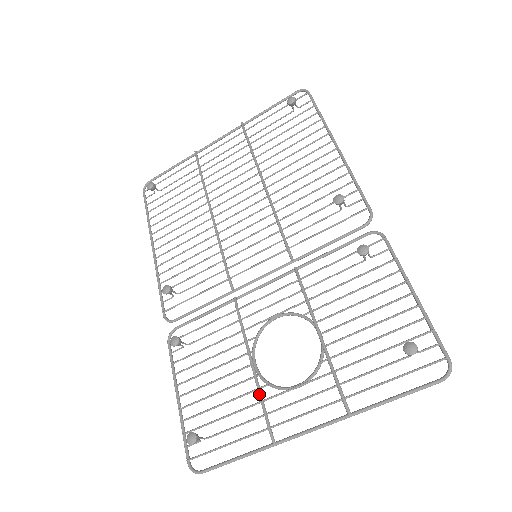
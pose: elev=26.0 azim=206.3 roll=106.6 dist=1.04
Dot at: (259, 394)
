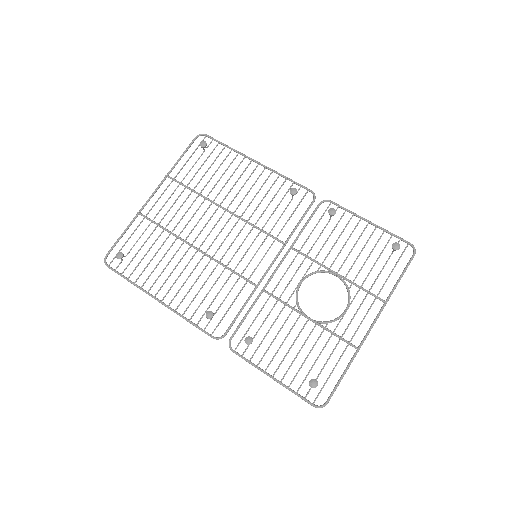
Dot at: (329, 331)
